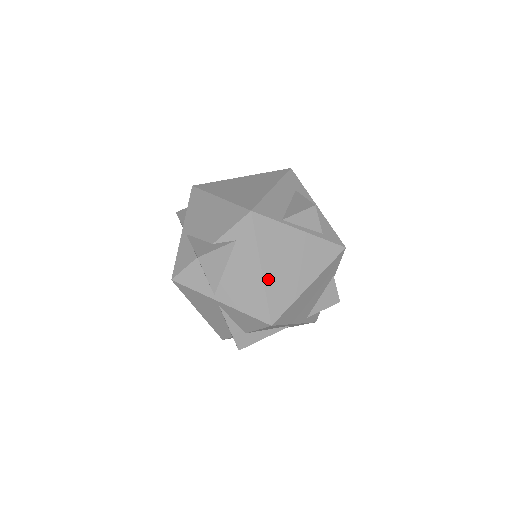
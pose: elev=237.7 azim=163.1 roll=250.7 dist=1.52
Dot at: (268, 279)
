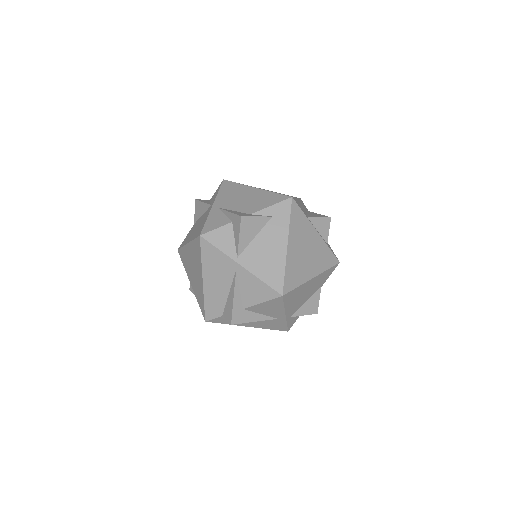
Dot at: (289, 256)
